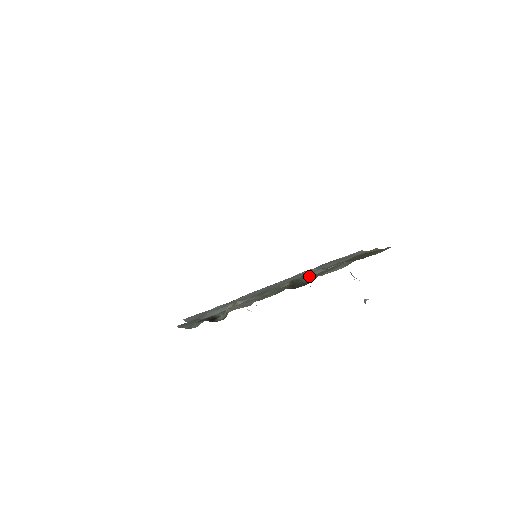
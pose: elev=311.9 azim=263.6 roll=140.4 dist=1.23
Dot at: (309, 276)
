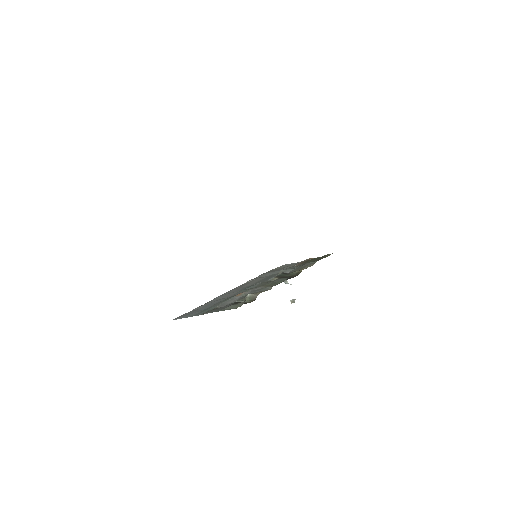
Dot at: (287, 273)
